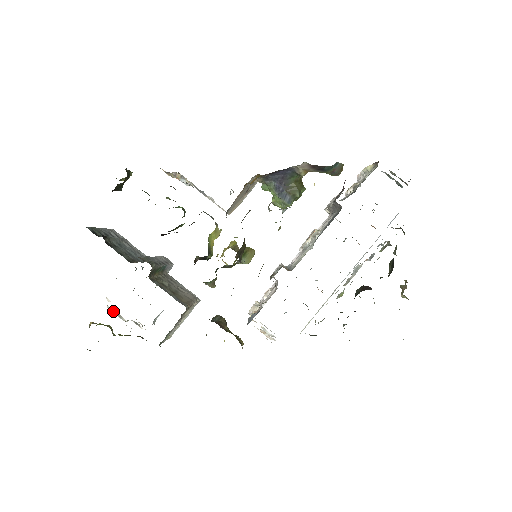
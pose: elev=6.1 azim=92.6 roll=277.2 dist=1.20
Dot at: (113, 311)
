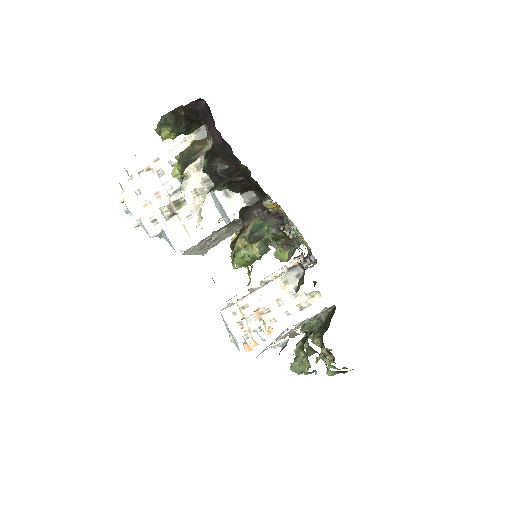
Dot at: occluded
